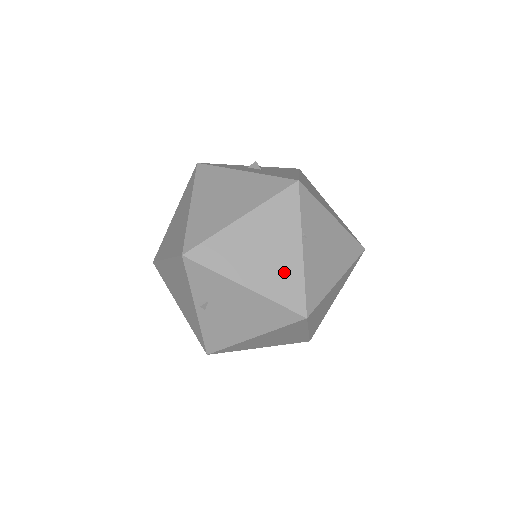
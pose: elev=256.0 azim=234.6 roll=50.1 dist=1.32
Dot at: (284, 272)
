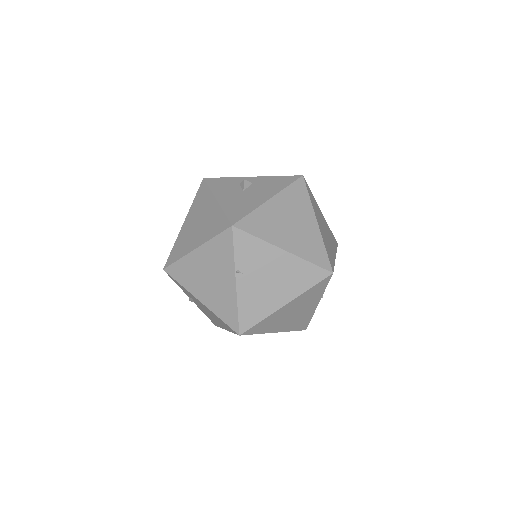
Dot at: (224, 297)
